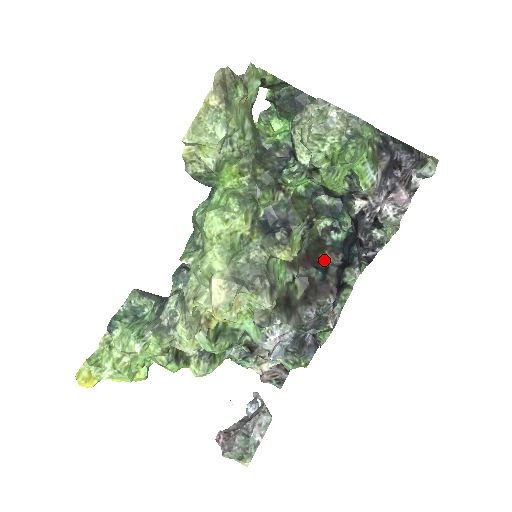
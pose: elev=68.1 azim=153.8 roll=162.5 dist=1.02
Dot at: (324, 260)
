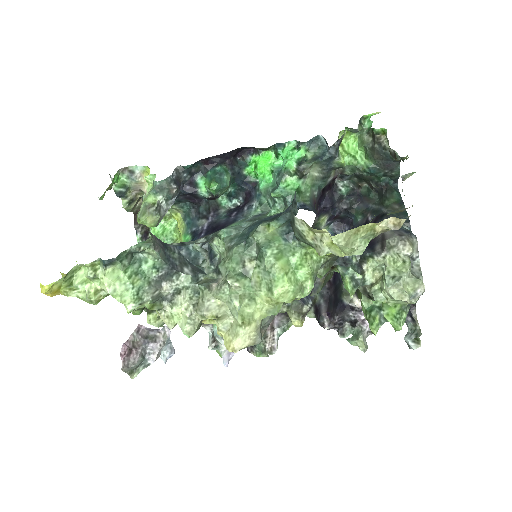
Dot at: occluded
